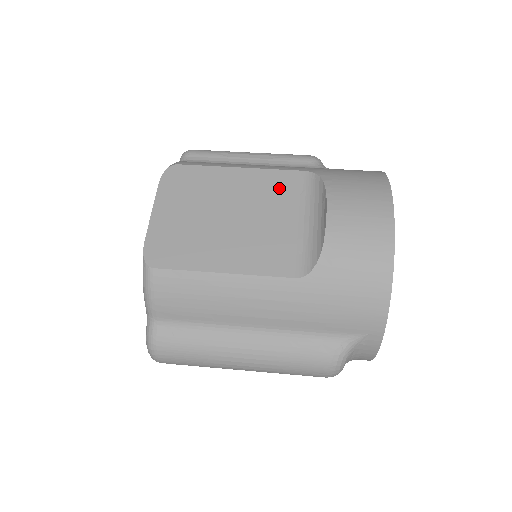
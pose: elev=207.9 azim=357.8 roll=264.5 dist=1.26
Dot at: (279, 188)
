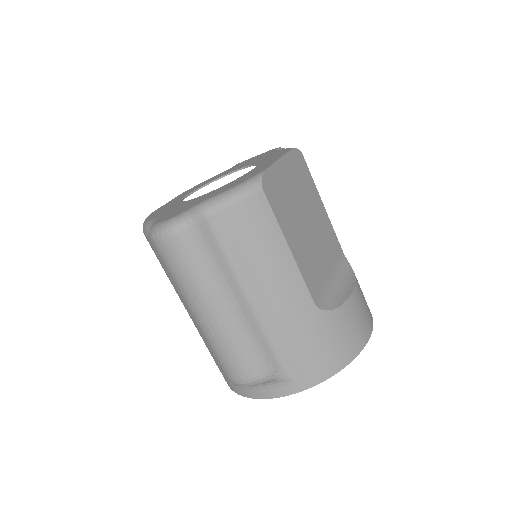
Dot at: (332, 244)
